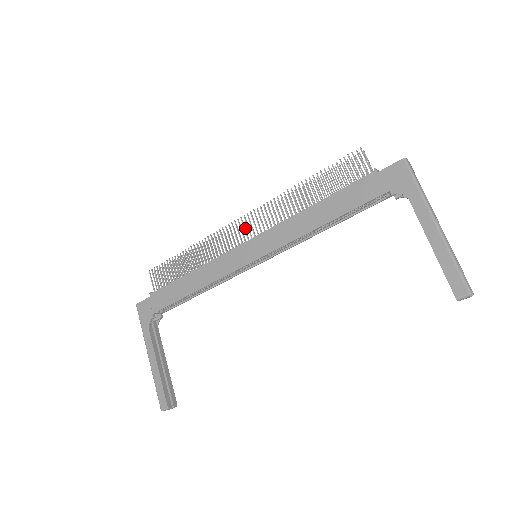
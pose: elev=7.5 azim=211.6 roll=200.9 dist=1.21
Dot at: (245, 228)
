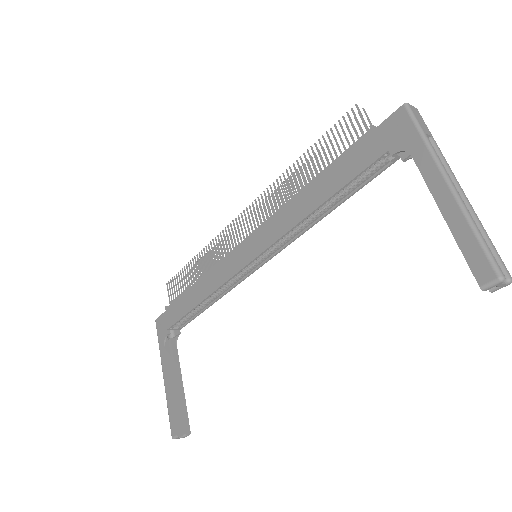
Dot at: occluded
